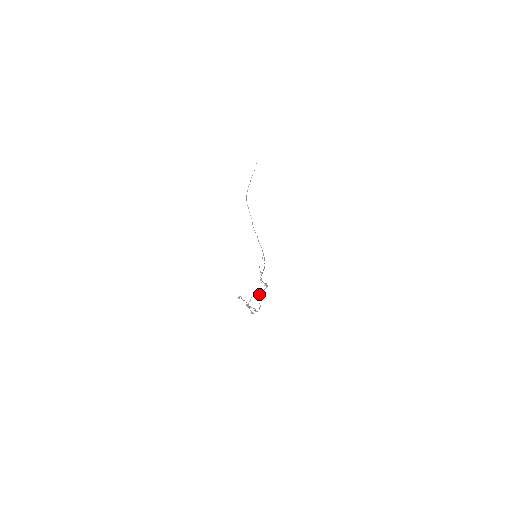
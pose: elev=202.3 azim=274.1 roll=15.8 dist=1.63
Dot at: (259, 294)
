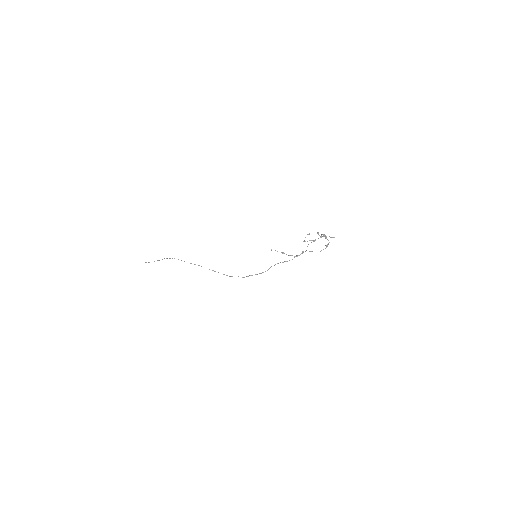
Dot at: occluded
